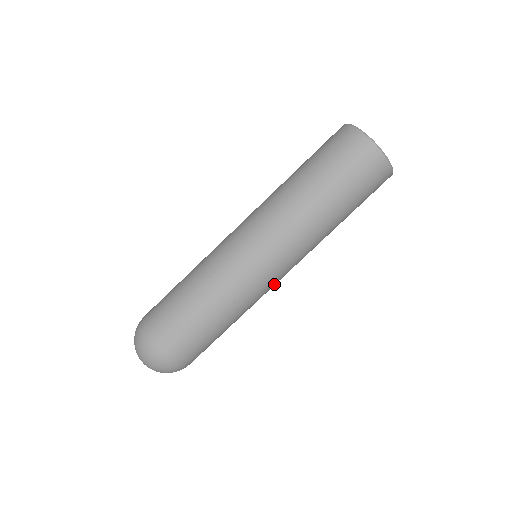
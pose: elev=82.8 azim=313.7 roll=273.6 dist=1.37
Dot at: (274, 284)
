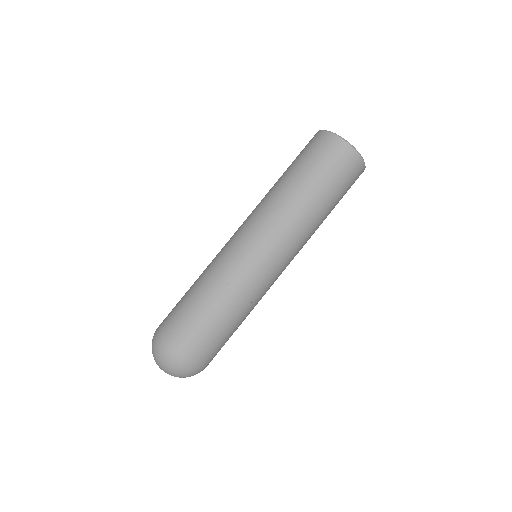
Dot at: occluded
